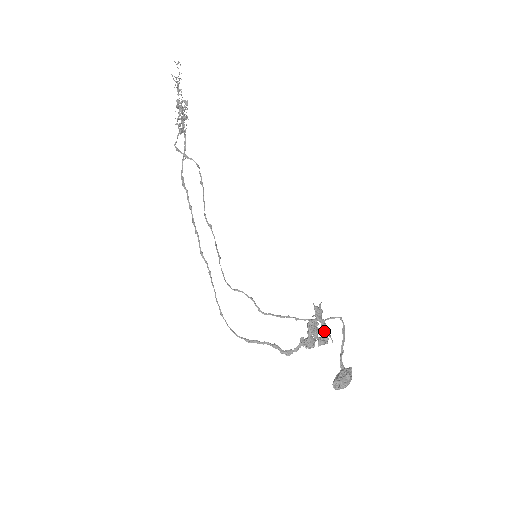
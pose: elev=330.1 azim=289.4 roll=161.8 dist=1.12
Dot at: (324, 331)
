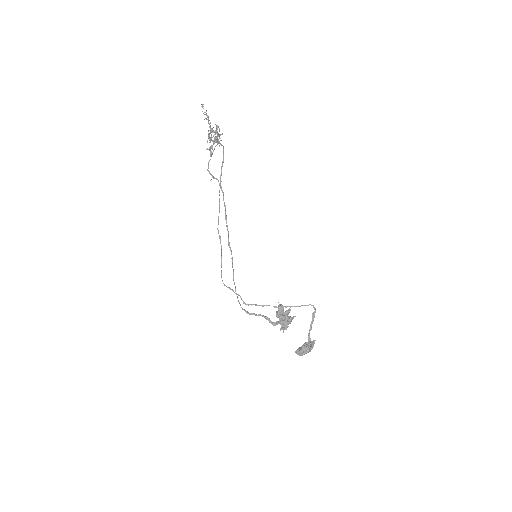
Dot at: (280, 324)
